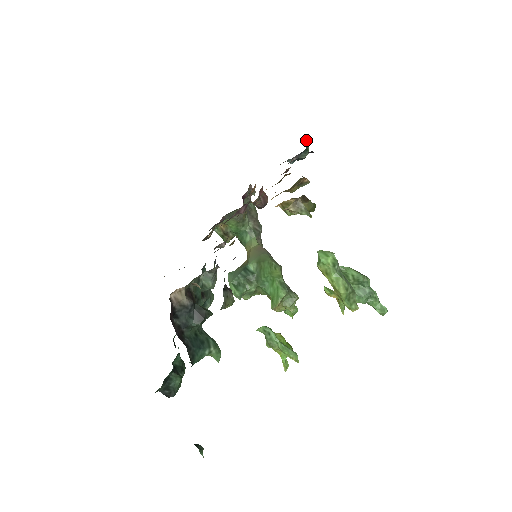
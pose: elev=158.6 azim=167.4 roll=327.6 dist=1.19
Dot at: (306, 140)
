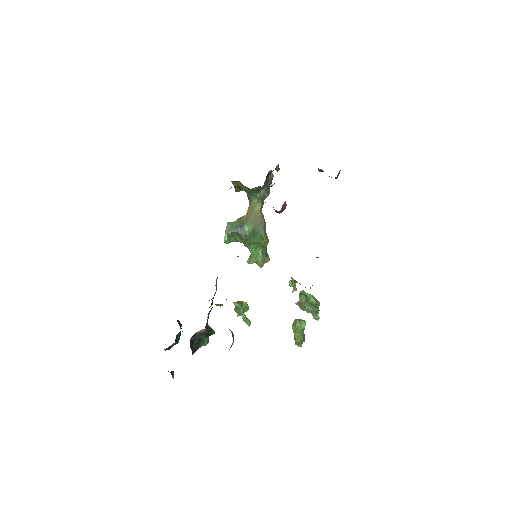
Dot at: (340, 170)
